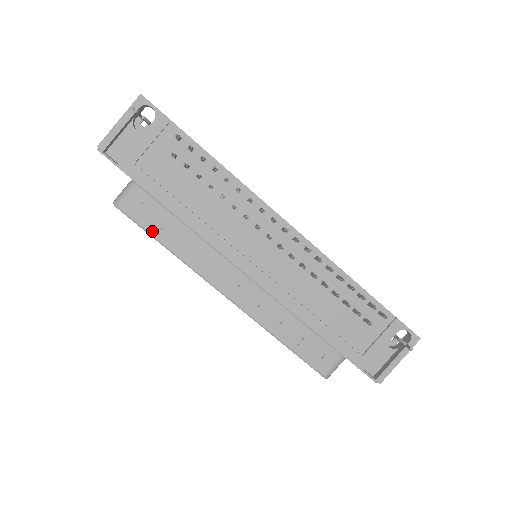
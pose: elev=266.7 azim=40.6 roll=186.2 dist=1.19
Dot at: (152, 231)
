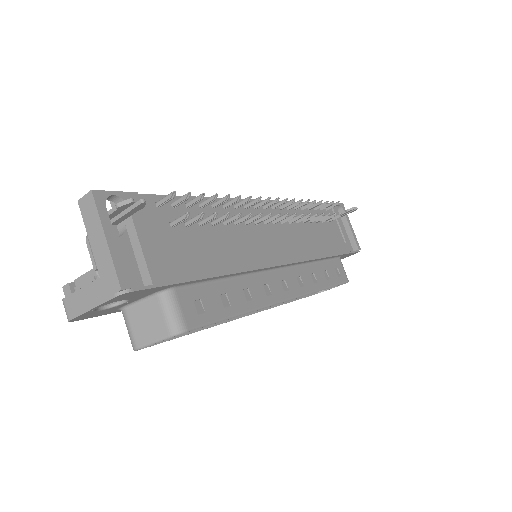
Dot at: (221, 315)
